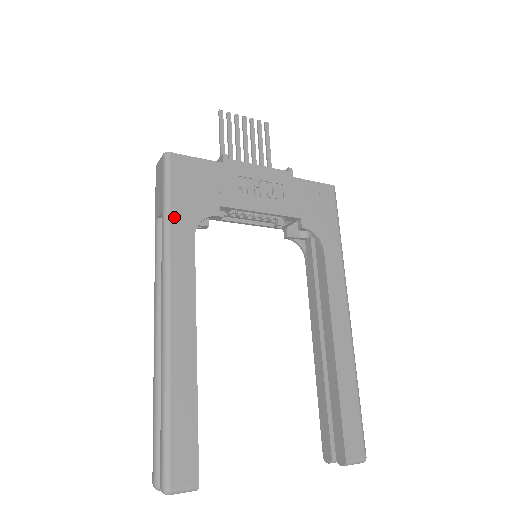
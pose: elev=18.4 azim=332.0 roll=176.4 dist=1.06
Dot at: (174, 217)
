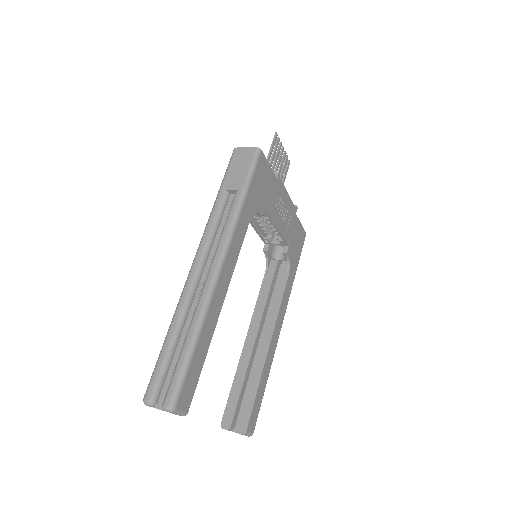
Dot at: (247, 201)
